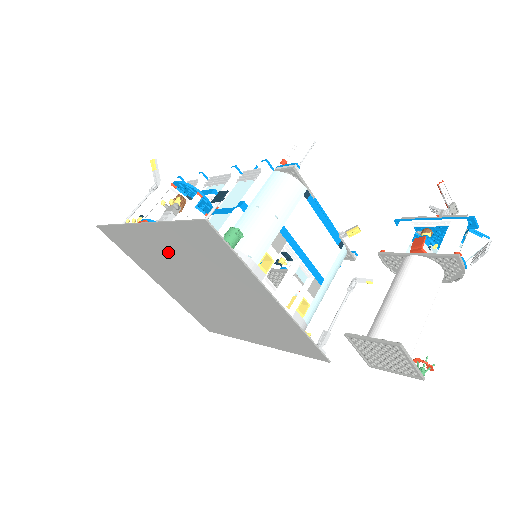
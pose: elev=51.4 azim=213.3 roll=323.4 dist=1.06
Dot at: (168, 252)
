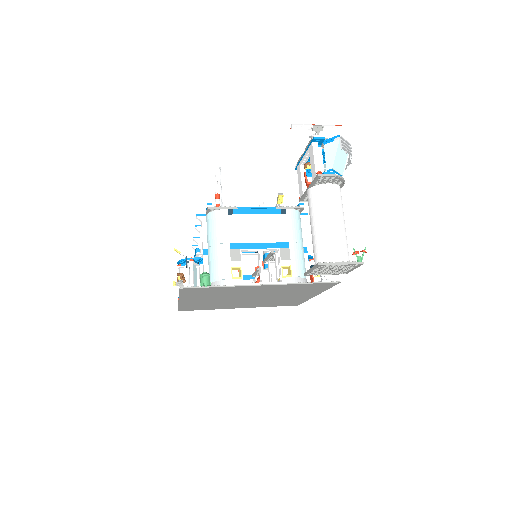
Dot at: (207, 301)
